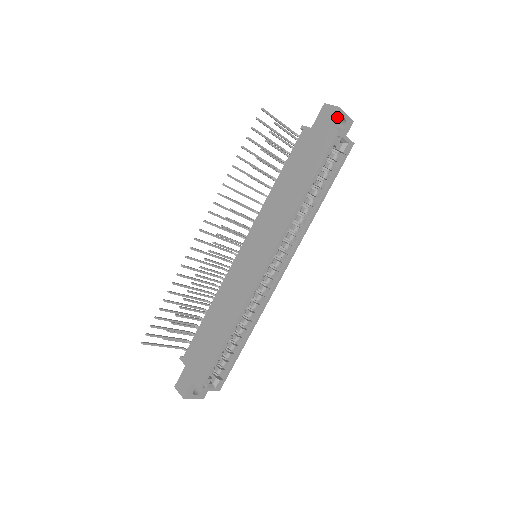
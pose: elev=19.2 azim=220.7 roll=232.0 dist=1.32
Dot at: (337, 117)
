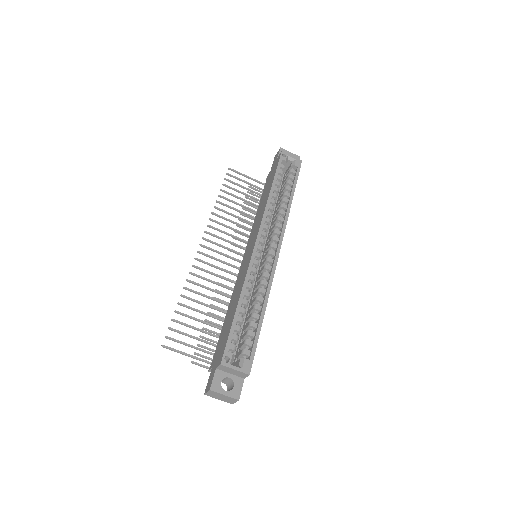
Dot at: occluded
